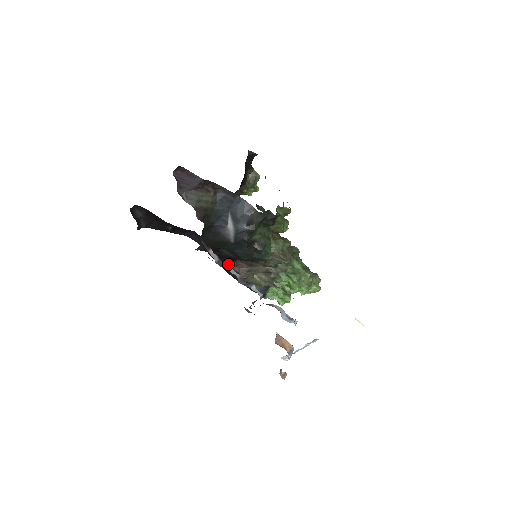
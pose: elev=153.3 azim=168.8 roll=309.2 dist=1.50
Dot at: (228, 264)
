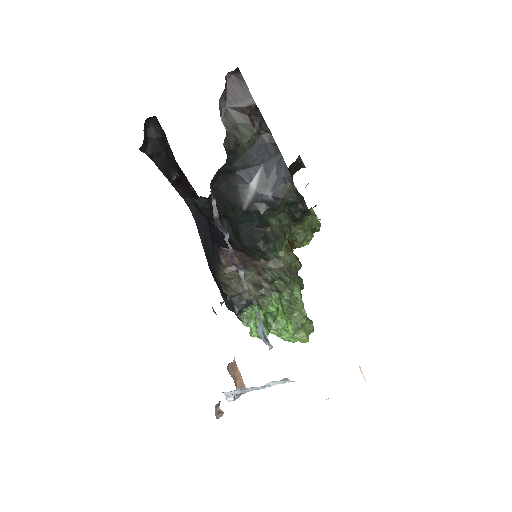
Dot at: (218, 250)
